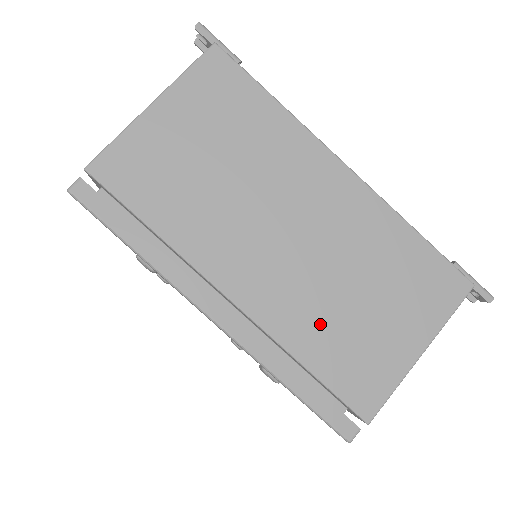
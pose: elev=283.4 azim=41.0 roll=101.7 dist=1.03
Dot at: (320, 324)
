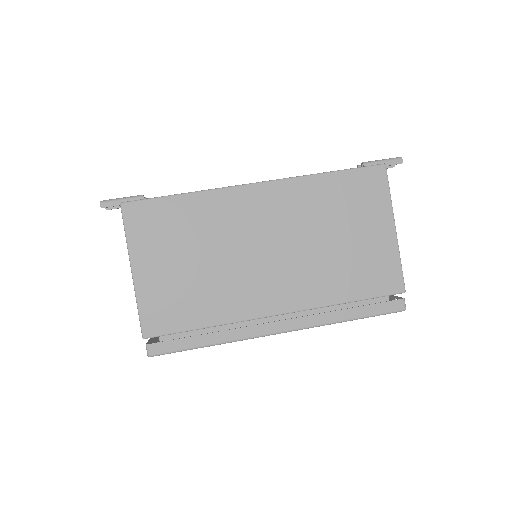
Dot at: (332, 275)
